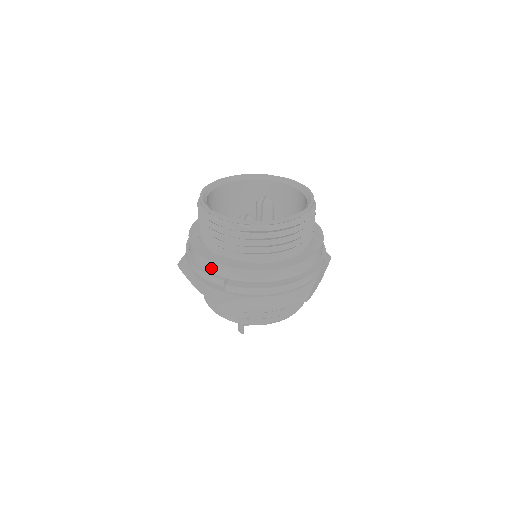
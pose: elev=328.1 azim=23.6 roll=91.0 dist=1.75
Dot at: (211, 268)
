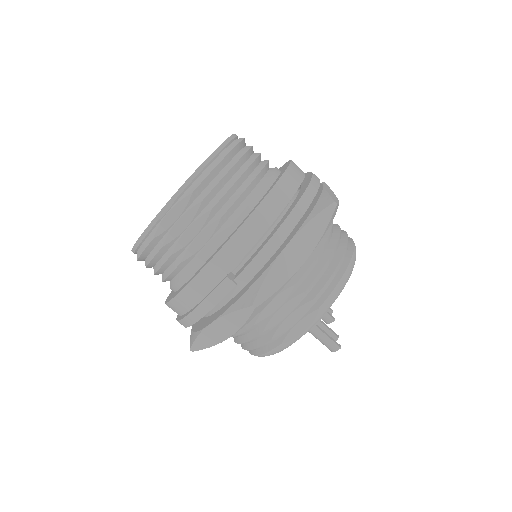
Dot at: (204, 286)
